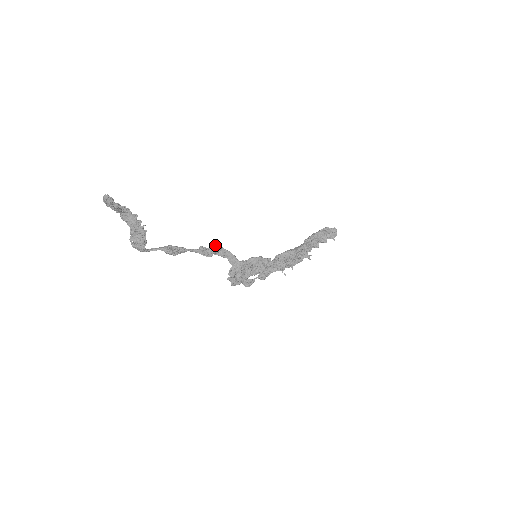
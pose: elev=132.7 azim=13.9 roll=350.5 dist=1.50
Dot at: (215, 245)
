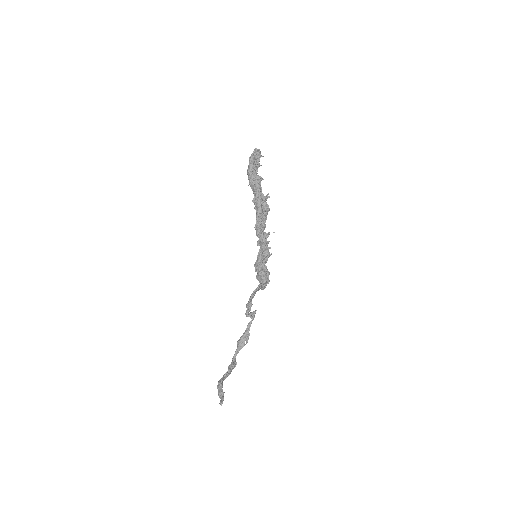
Dot at: (249, 302)
